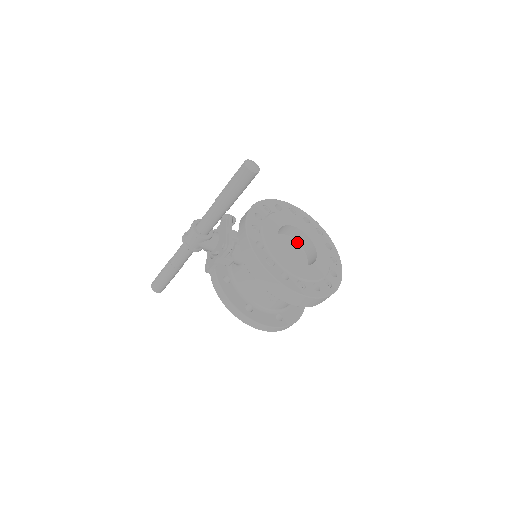
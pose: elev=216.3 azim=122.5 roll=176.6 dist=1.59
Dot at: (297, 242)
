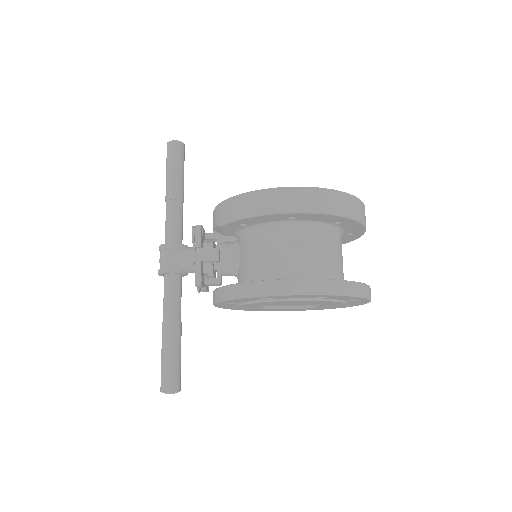
Dot at: occluded
